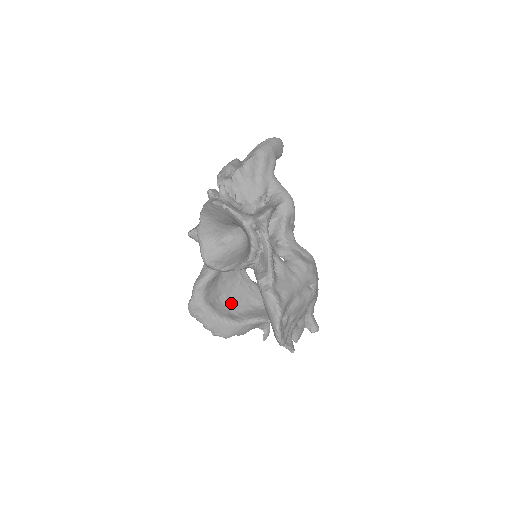
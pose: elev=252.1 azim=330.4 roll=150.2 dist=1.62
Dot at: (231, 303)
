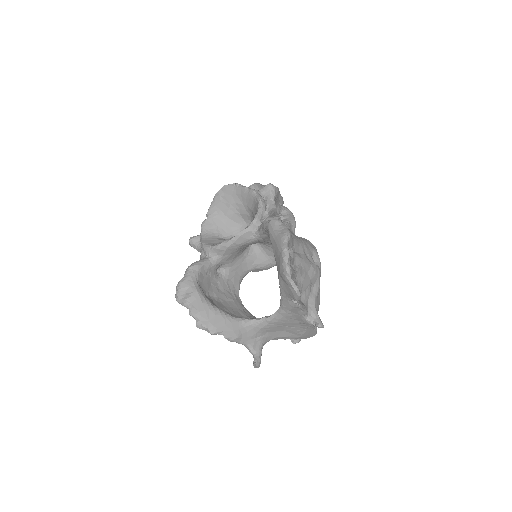
Dot at: (222, 307)
